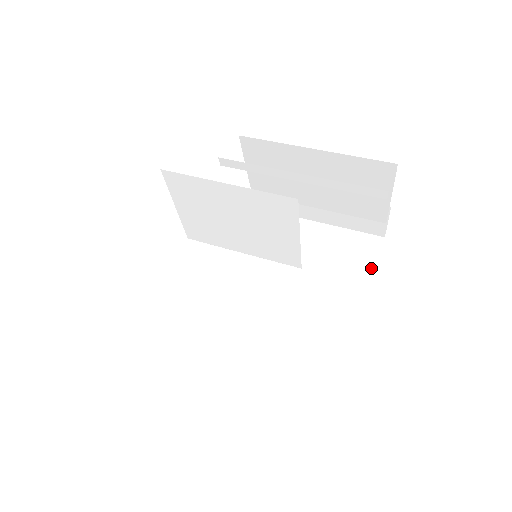
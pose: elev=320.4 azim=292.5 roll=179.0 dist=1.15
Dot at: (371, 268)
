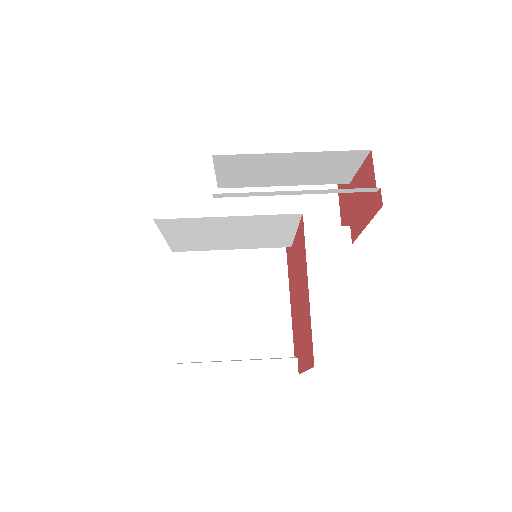
Dot at: (348, 227)
